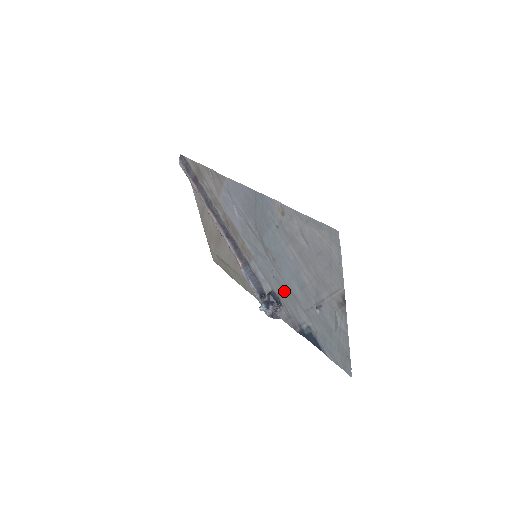
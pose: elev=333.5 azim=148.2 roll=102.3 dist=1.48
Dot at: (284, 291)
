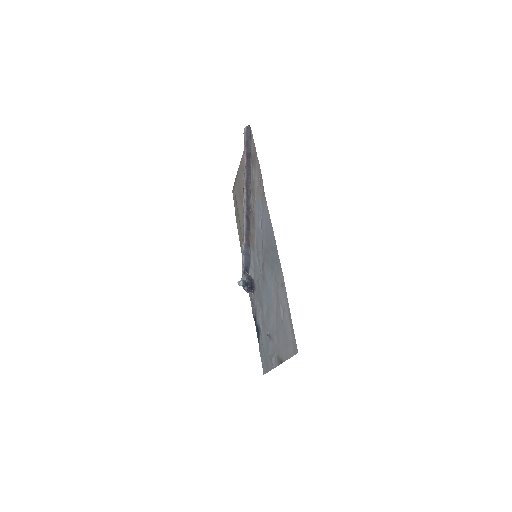
Dot at: (259, 294)
